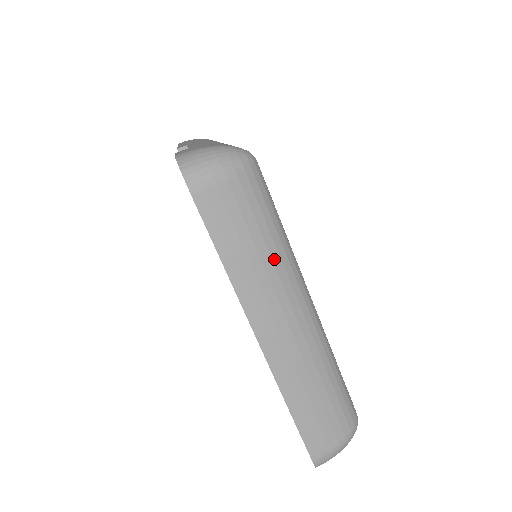
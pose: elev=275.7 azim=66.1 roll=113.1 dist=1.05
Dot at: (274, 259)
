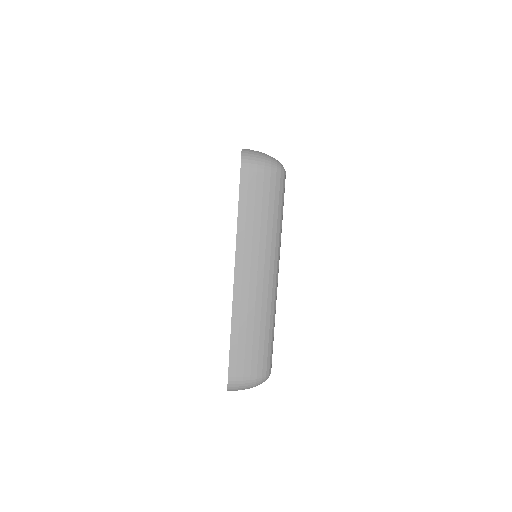
Dot at: (268, 233)
